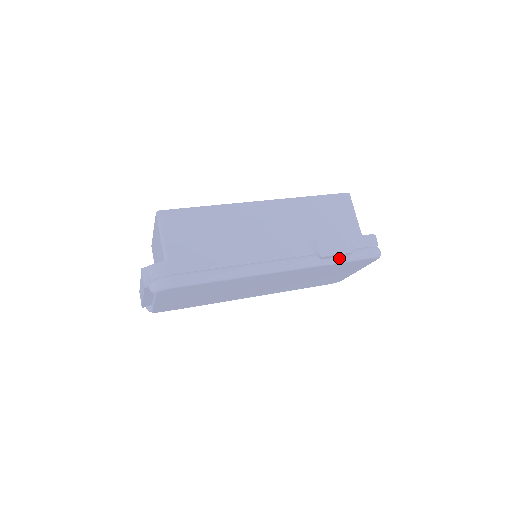
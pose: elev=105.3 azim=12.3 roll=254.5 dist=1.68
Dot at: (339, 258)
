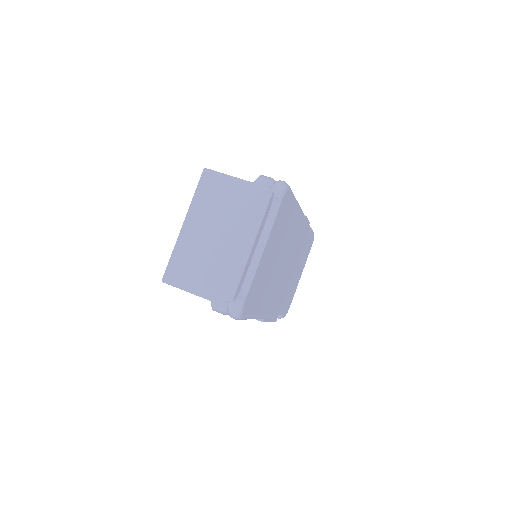
Dot at: occluded
